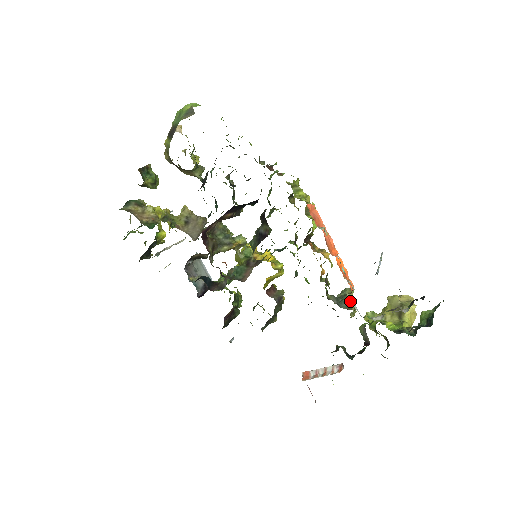
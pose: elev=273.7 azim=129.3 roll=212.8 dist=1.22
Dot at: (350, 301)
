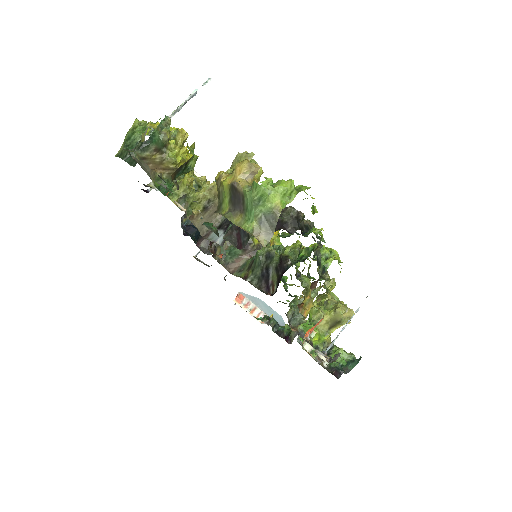
Dot at: (301, 322)
